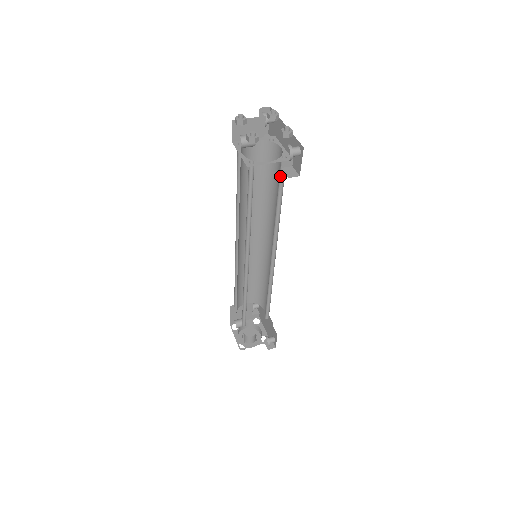
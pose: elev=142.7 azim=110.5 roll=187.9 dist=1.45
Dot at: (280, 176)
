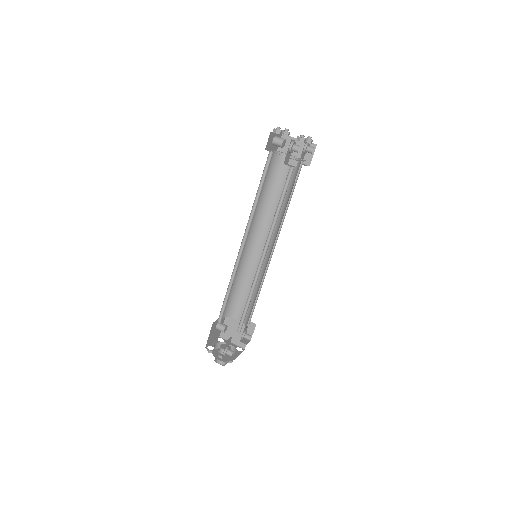
Dot at: (289, 177)
